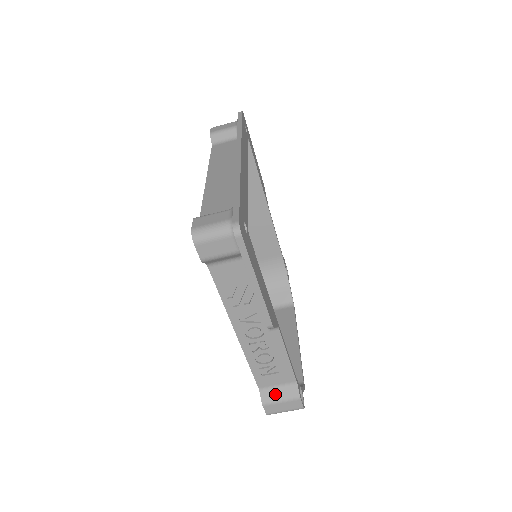
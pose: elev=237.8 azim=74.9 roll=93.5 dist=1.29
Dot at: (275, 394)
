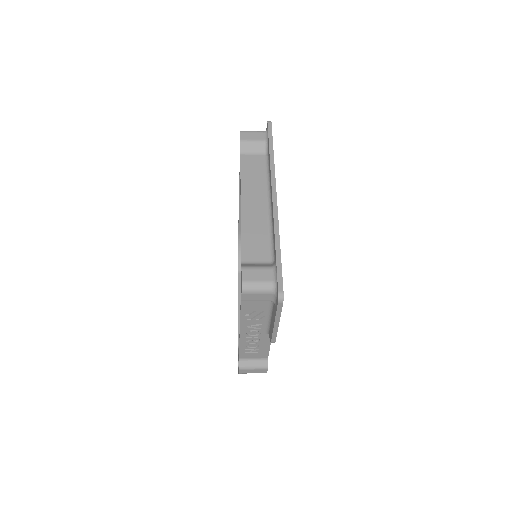
Dot at: (250, 364)
